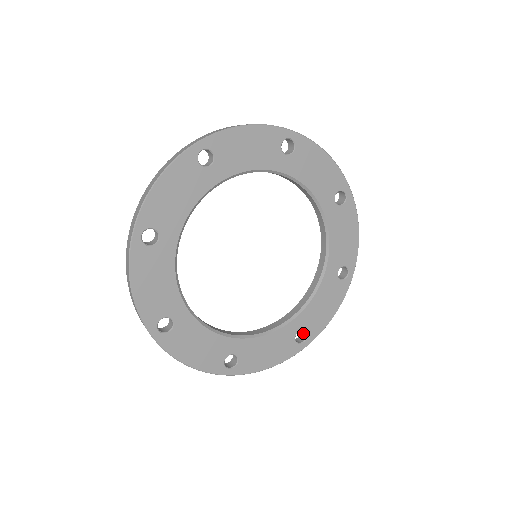
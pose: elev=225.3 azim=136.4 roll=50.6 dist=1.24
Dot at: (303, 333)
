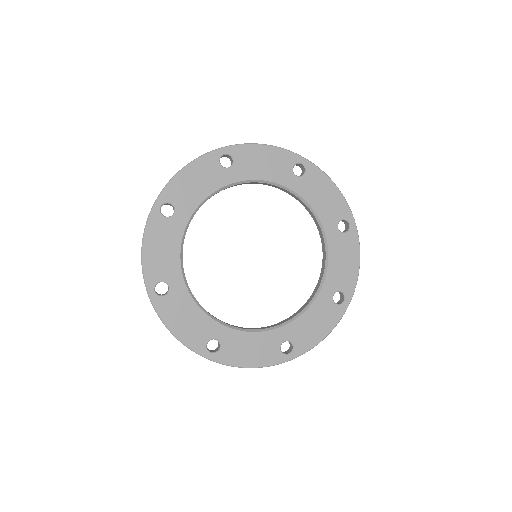
Dot at: (341, 294)
